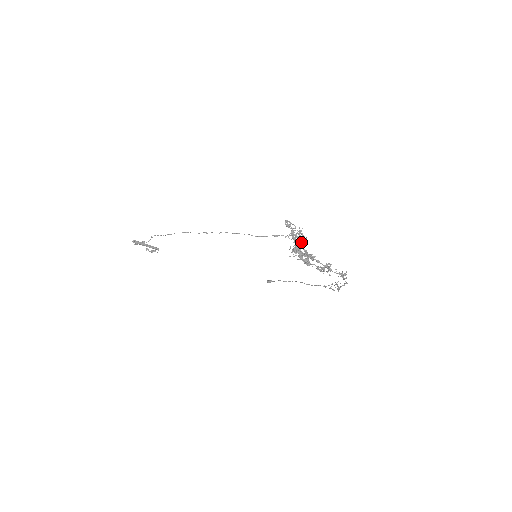
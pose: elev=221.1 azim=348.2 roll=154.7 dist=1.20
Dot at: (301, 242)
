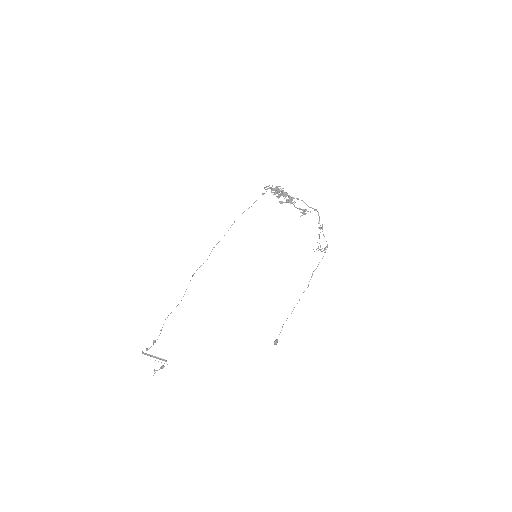
Dot at: occluded
